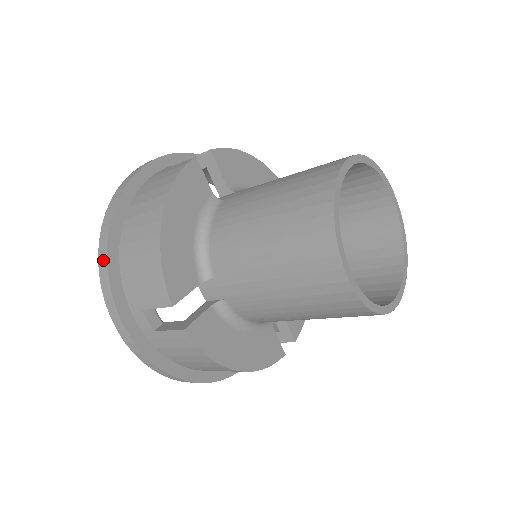
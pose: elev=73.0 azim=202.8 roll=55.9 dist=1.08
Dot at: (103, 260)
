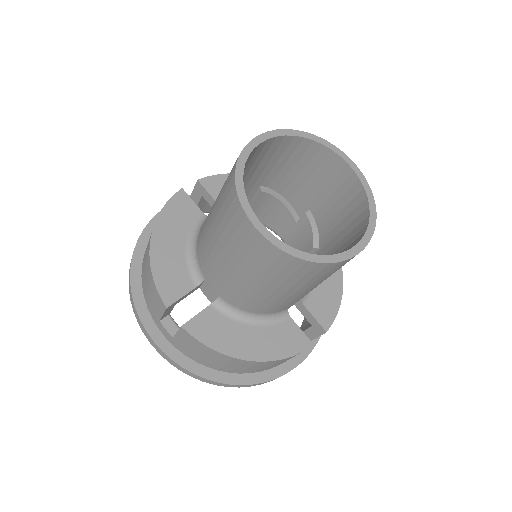
Dot at: (130, 289)
